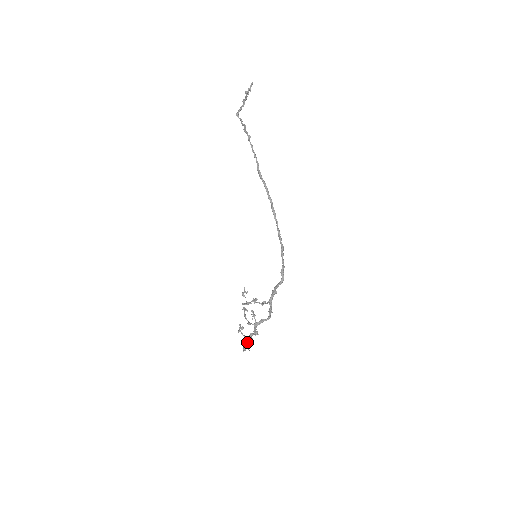
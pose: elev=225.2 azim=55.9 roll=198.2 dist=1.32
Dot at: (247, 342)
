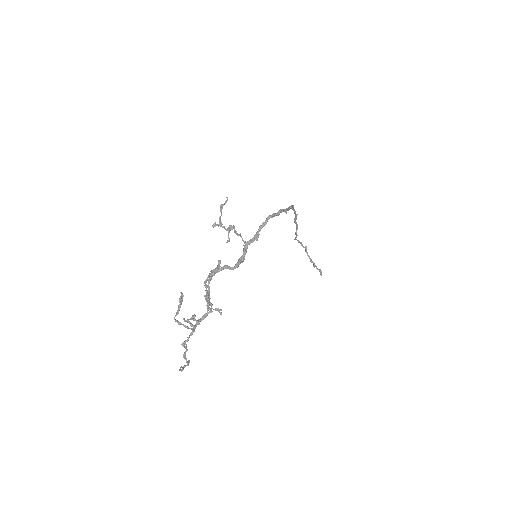
Dot at: (187, 326)
